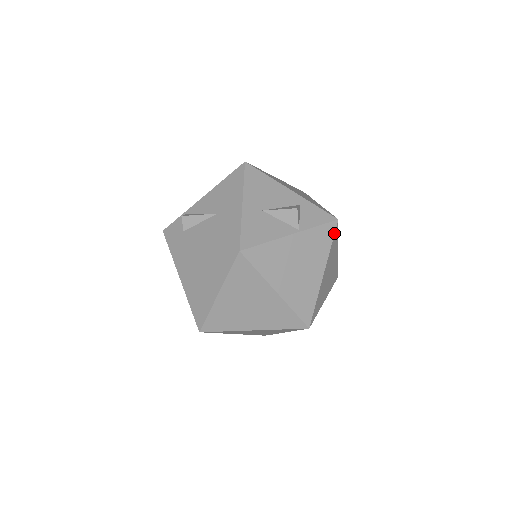
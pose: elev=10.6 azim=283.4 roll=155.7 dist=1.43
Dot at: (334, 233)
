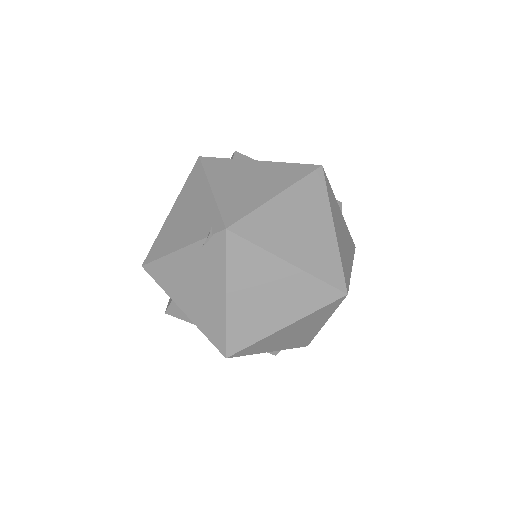
Dot at: (354, 251)
